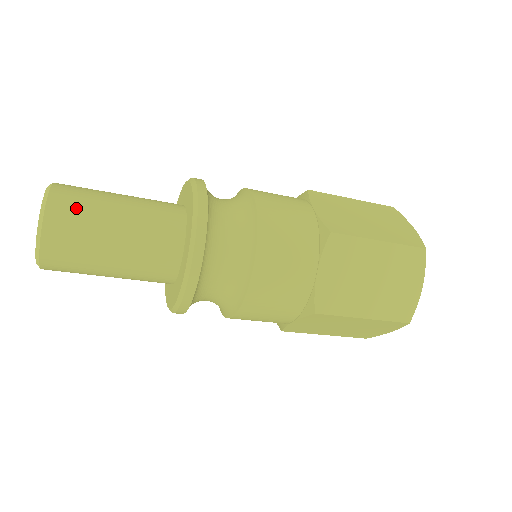
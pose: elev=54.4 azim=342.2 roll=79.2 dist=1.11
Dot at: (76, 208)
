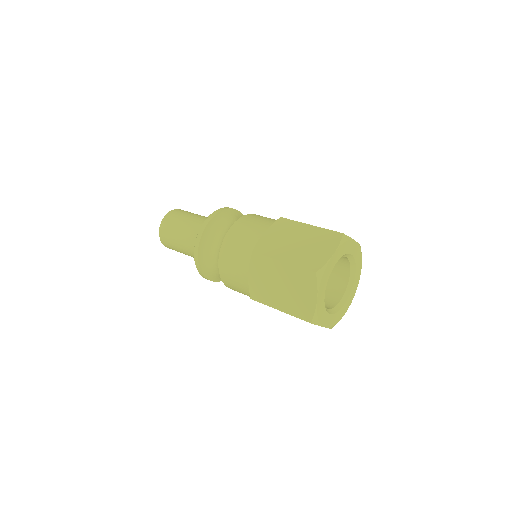
Dot at: (170, 224)
